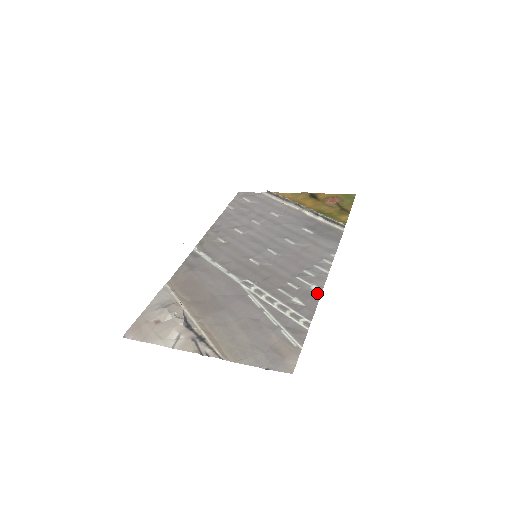
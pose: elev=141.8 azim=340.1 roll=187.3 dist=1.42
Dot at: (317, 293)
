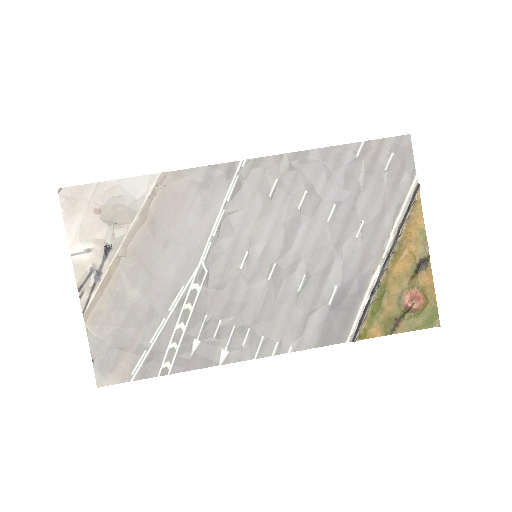
Dot at: (215, 361)
